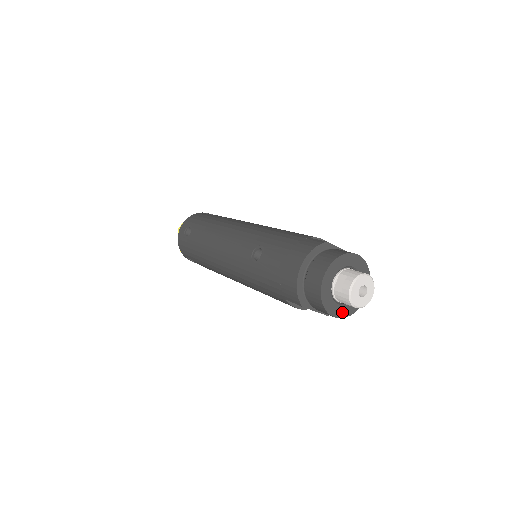
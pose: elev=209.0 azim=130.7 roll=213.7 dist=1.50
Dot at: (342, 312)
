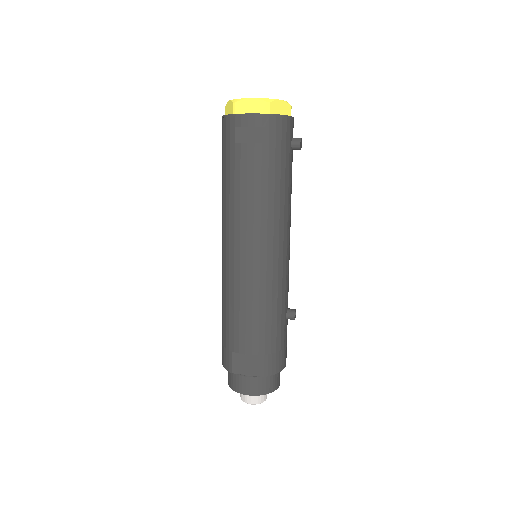
Dot at: occluded
